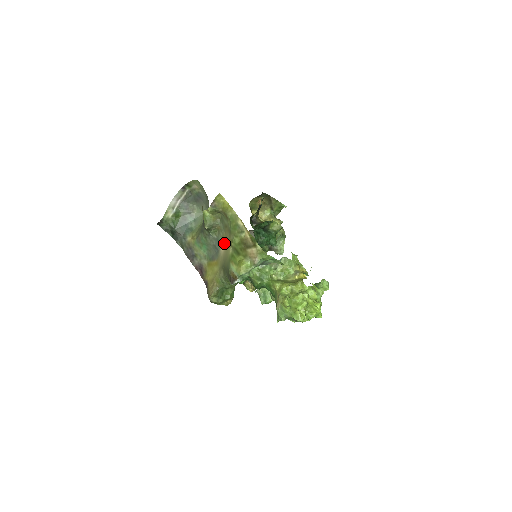
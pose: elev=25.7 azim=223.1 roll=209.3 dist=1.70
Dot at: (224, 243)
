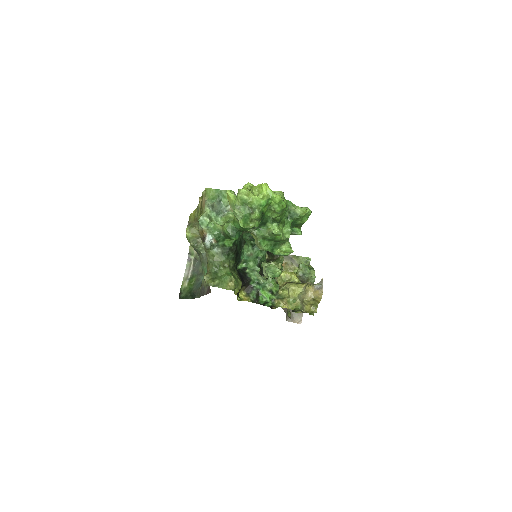
Dot at: occluded
